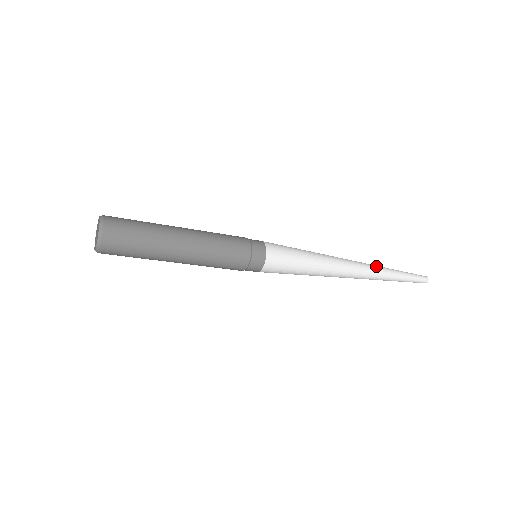
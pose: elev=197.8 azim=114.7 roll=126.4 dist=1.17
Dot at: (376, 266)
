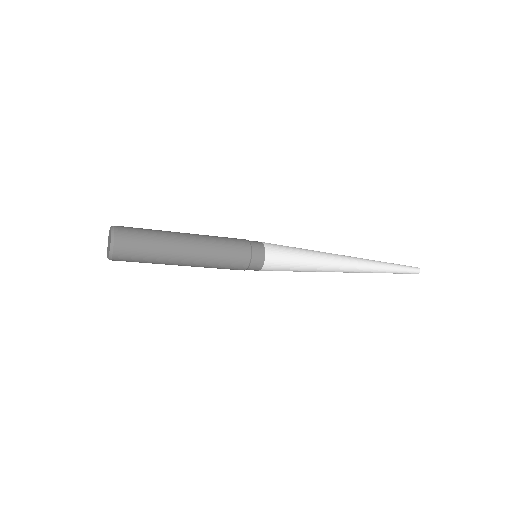
Dot at: occluded
